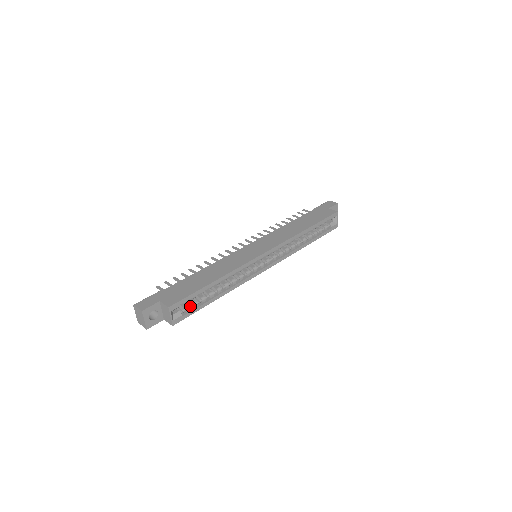
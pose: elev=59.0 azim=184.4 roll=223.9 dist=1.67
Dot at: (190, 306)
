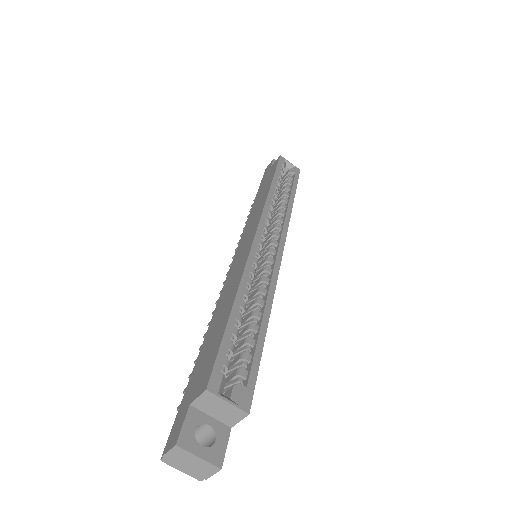
Dot at: (243, 368)
